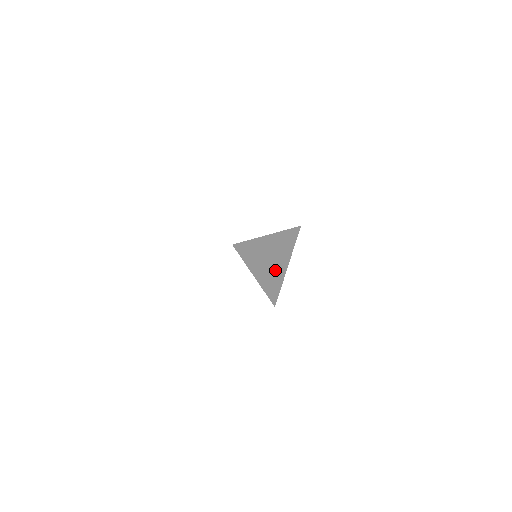
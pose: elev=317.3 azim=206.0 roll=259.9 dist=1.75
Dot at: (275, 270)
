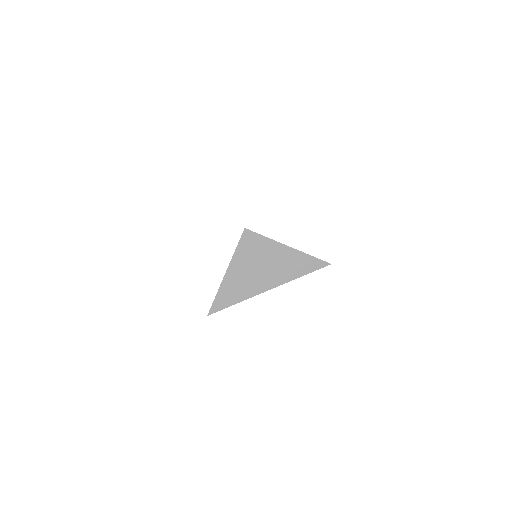
Dot at: (258, 282)
